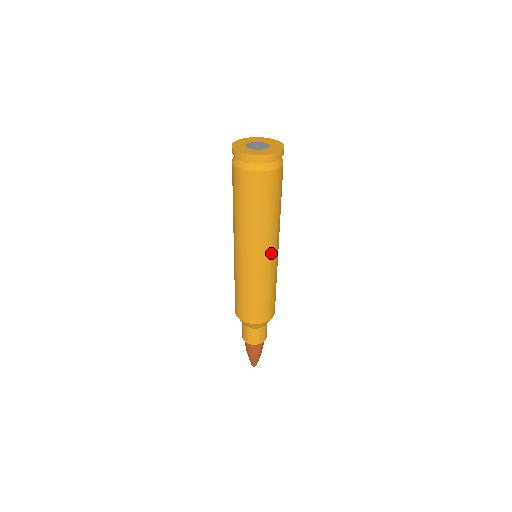
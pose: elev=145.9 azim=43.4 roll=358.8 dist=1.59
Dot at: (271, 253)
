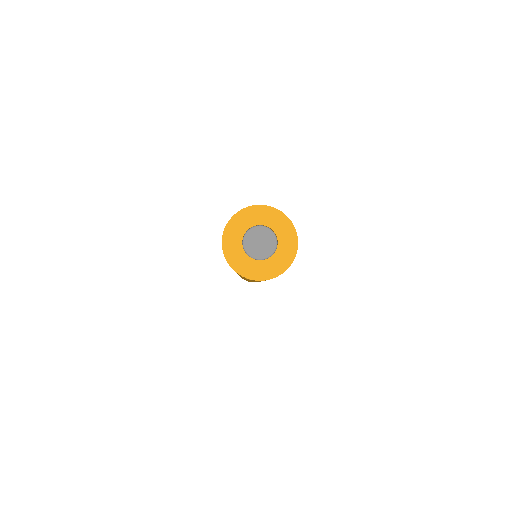
Dot at: occluded
